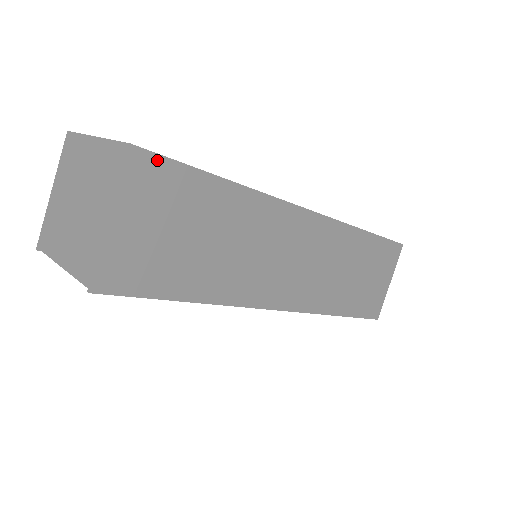
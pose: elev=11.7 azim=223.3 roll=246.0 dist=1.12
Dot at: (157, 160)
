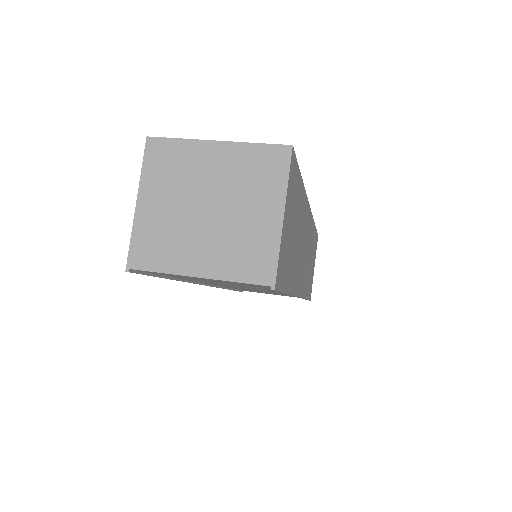
Dot at: (295, 161)
